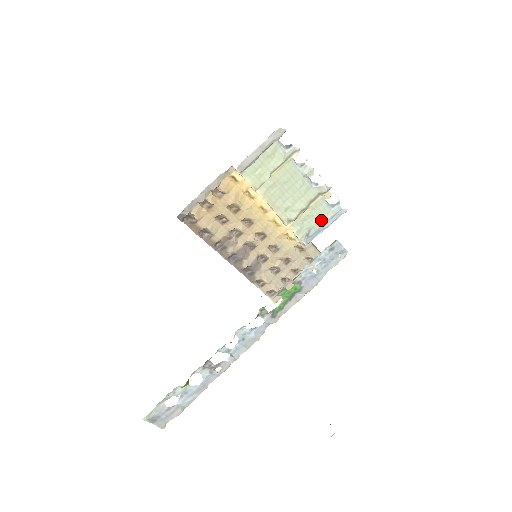
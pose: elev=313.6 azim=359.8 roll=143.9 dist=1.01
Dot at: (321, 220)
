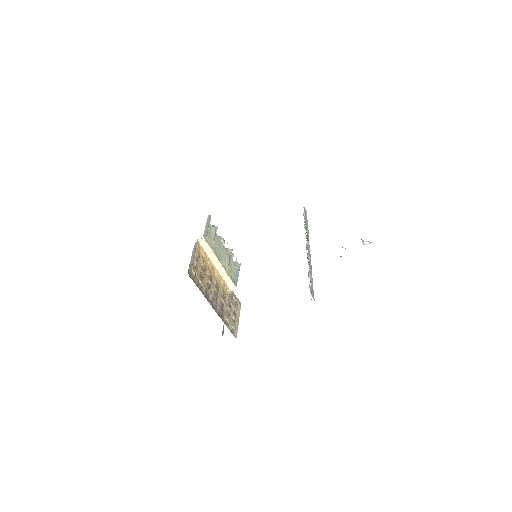
Dot at: (235, 271)
